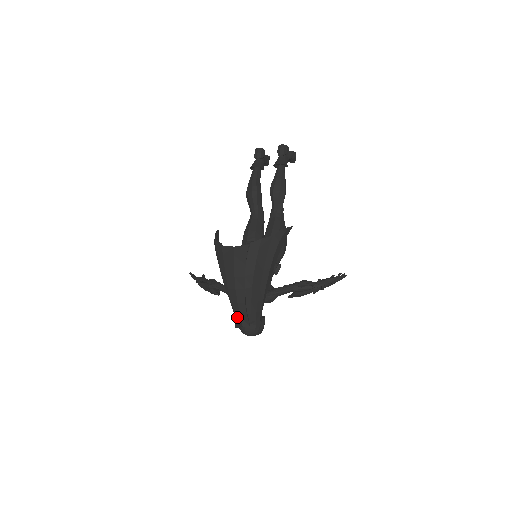
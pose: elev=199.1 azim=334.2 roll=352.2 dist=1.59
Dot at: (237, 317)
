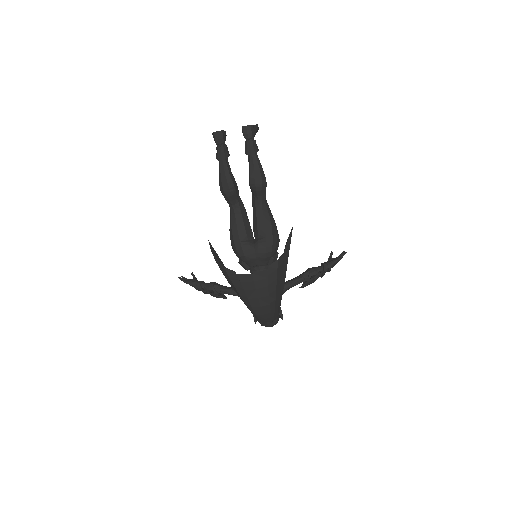
Dot at: (261, 321)
